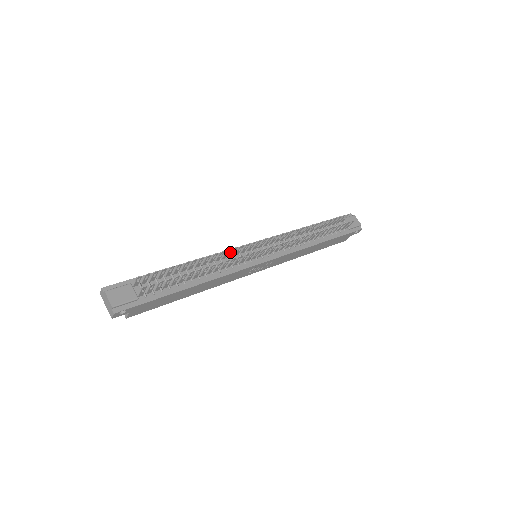
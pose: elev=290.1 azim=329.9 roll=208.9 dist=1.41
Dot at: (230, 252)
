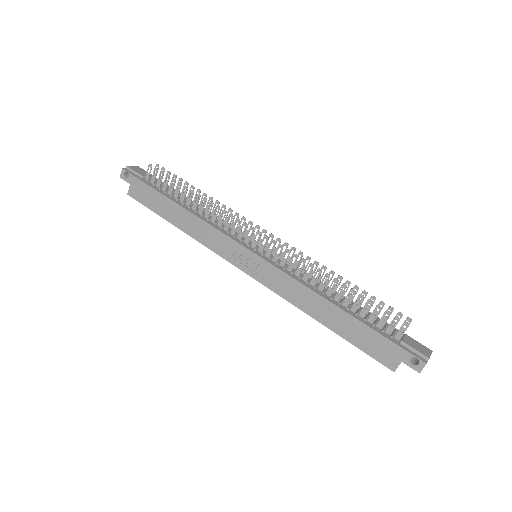
Dot at: (237, 230)
